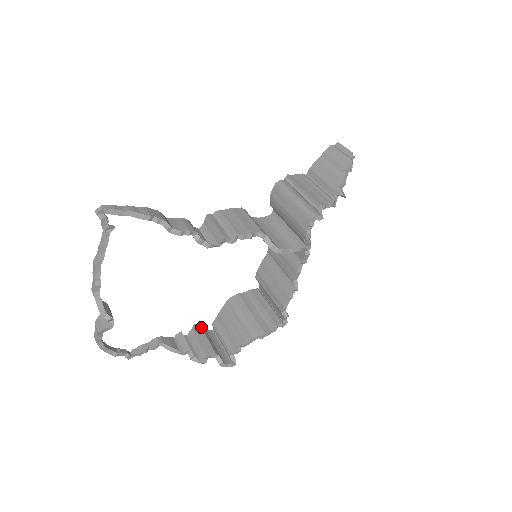
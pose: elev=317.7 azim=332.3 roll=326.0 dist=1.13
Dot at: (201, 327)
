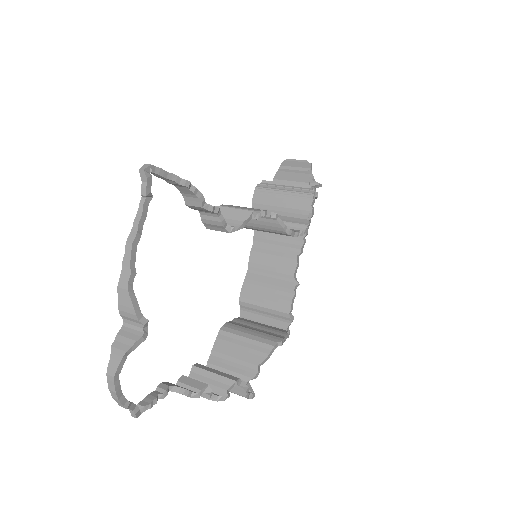
Dot at: (202, 365)
